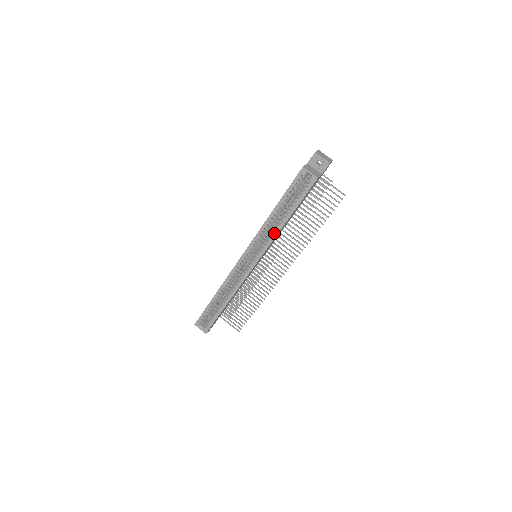
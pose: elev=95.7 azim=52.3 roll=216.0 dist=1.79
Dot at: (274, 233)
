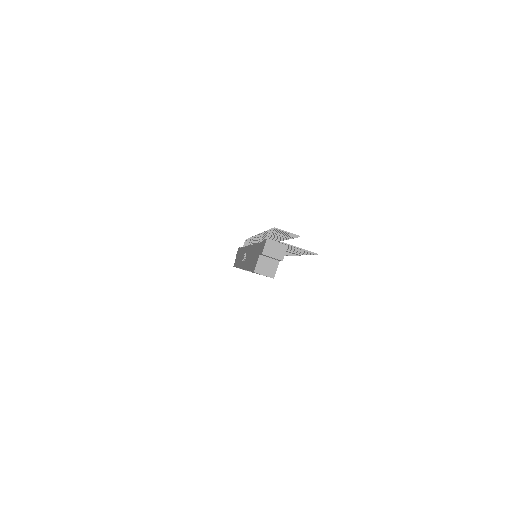
Dot at: occluded
